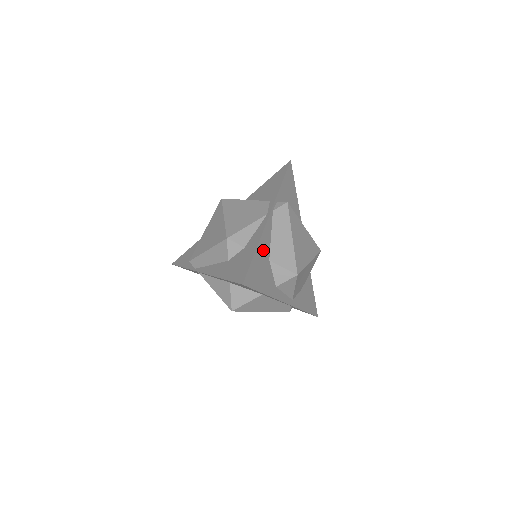
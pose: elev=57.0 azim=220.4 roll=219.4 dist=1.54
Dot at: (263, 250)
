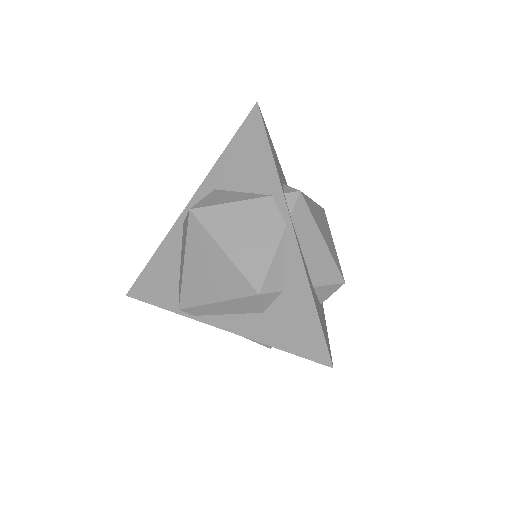
Dot at: (311, 287)
